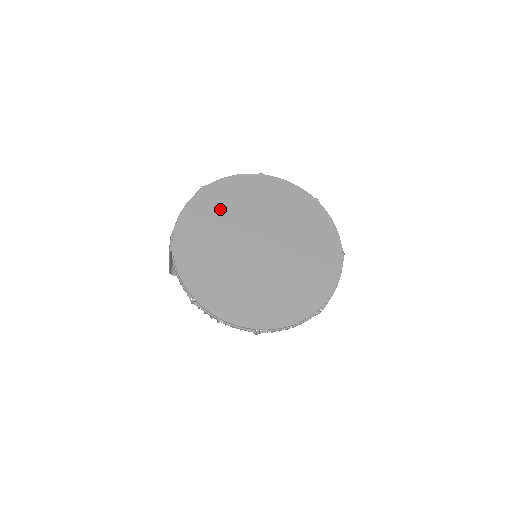
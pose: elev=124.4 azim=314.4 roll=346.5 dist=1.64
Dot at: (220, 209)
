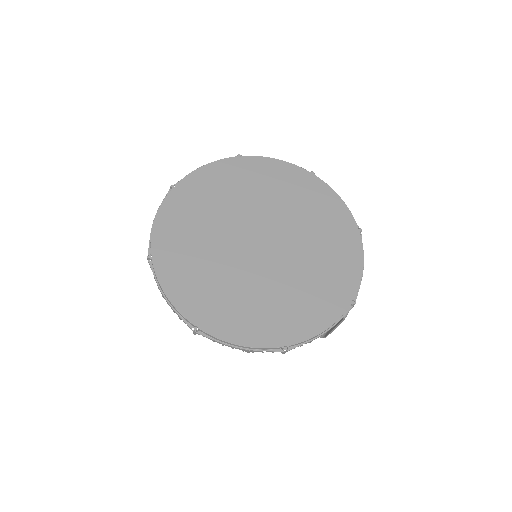
Dot at: (242, 184)
